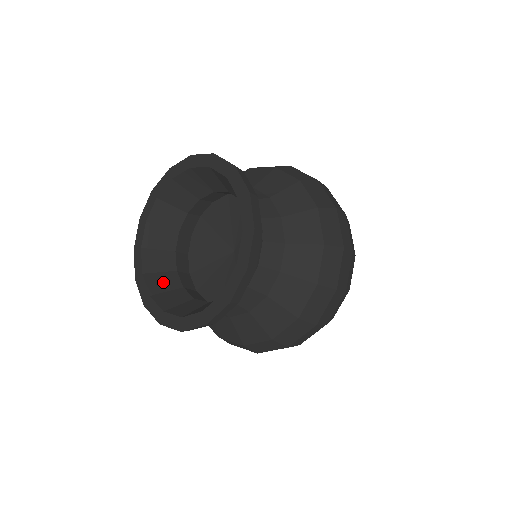
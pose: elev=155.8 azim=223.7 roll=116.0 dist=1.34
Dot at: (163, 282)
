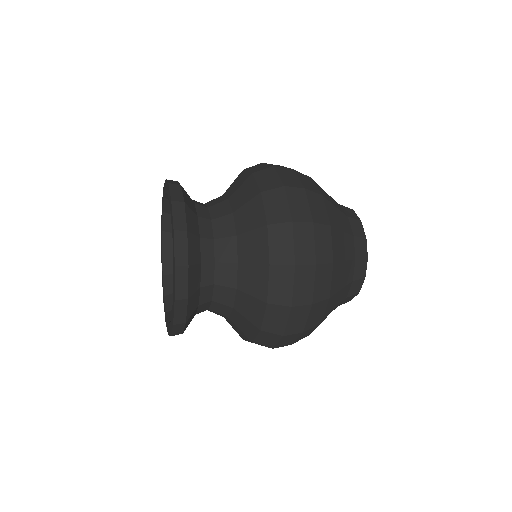
Dot at: occluded
